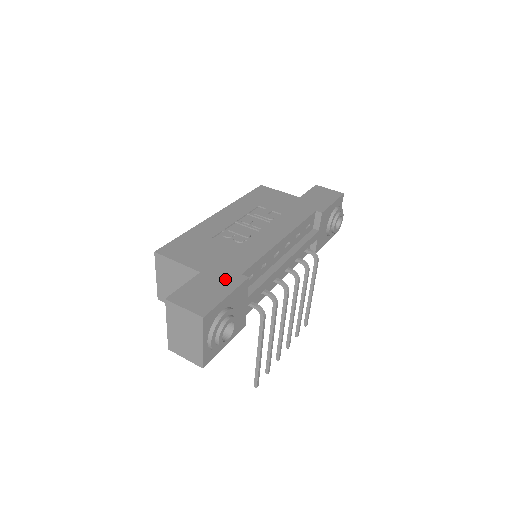
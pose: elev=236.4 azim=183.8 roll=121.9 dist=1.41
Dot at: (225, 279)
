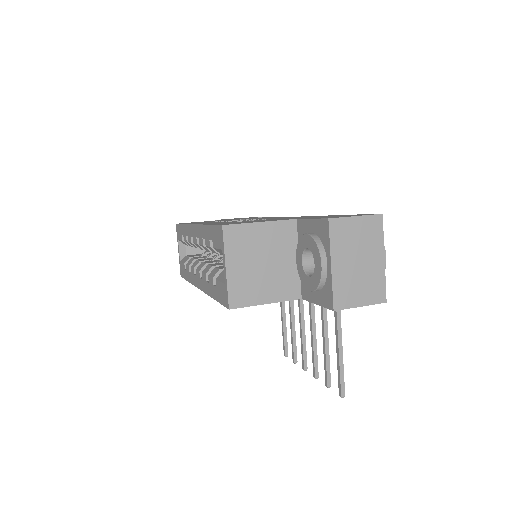
Dot at: (323, 216)
